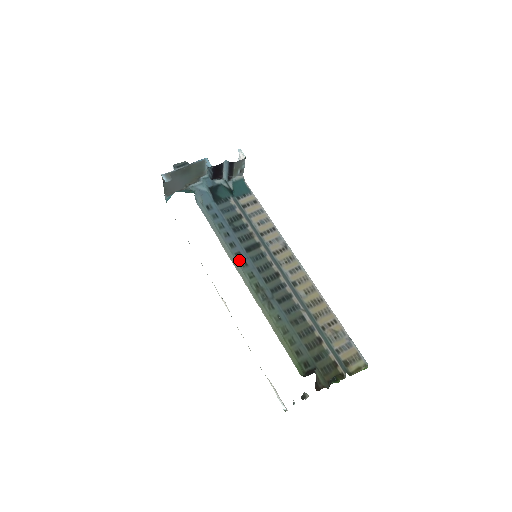
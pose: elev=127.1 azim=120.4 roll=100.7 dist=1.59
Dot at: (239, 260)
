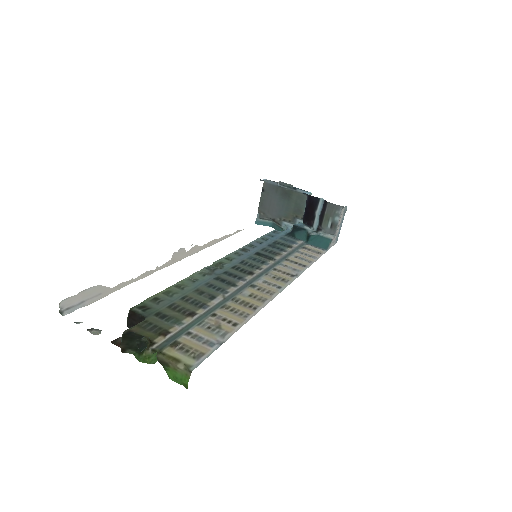
Dot at: (240, 251)
